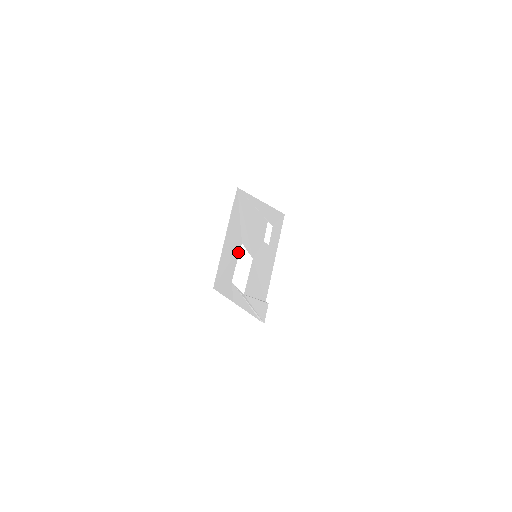
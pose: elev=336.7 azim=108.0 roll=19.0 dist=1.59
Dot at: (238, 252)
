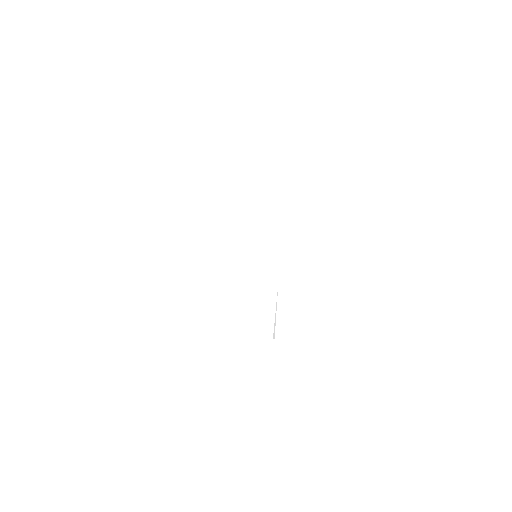
Dot at: occluded
